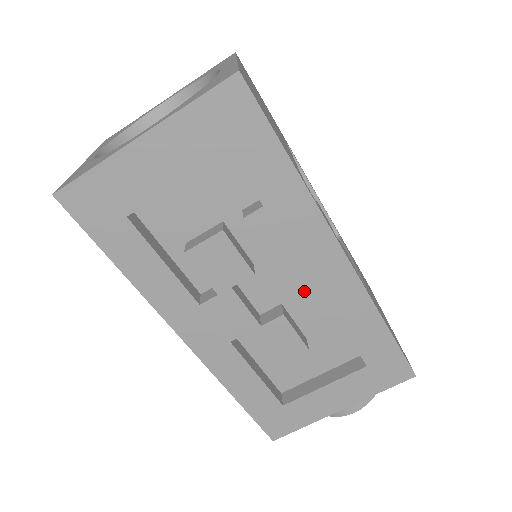
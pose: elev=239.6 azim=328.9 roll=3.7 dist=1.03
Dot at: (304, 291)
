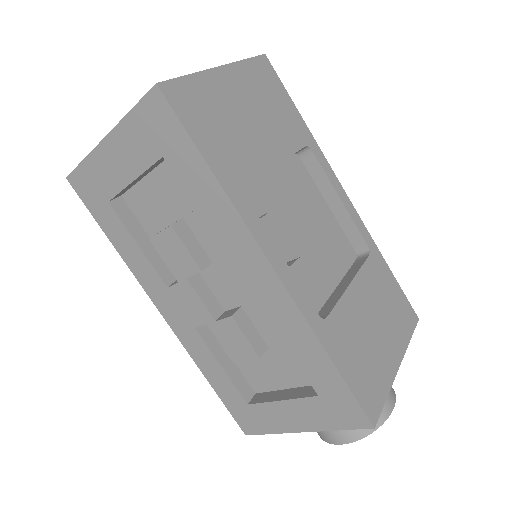
Dot at: (245, 298)
